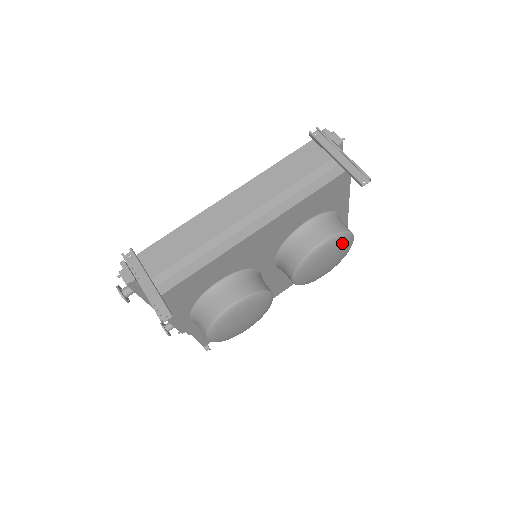
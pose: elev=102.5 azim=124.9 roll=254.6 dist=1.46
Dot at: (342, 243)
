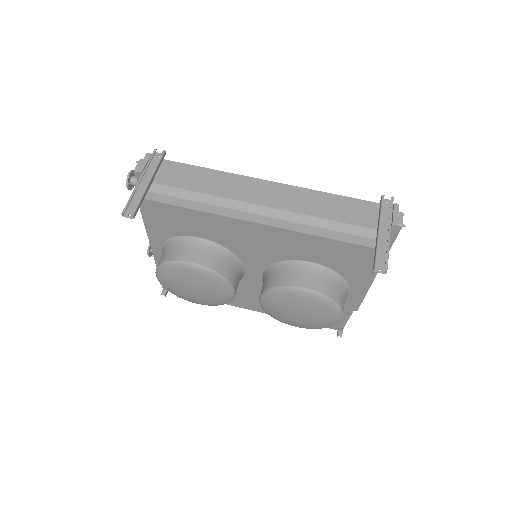
Dot at: (324, 309)
